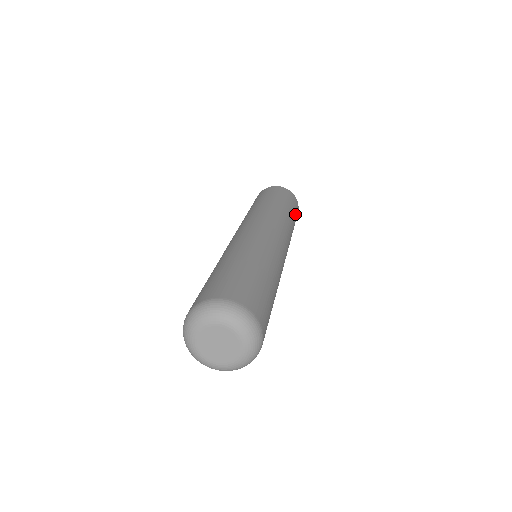
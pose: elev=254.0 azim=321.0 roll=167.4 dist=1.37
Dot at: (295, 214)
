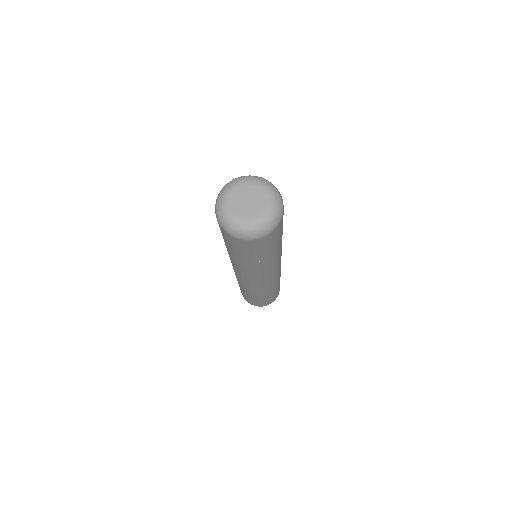
Dot at: occluded
